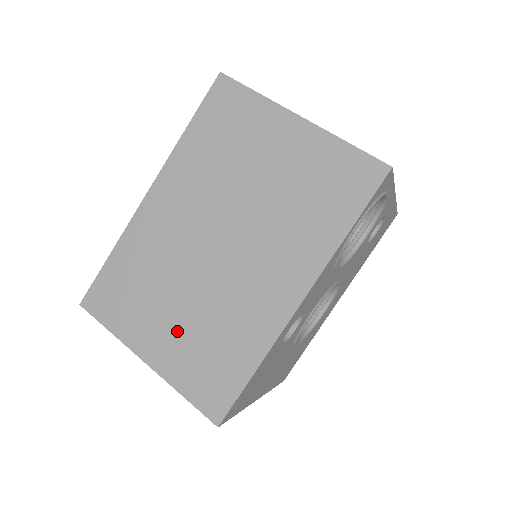
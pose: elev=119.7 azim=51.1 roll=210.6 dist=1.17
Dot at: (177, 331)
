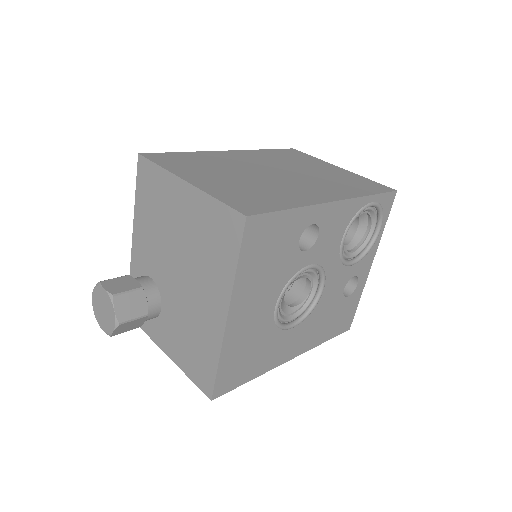
Dot at: (226, 181)
